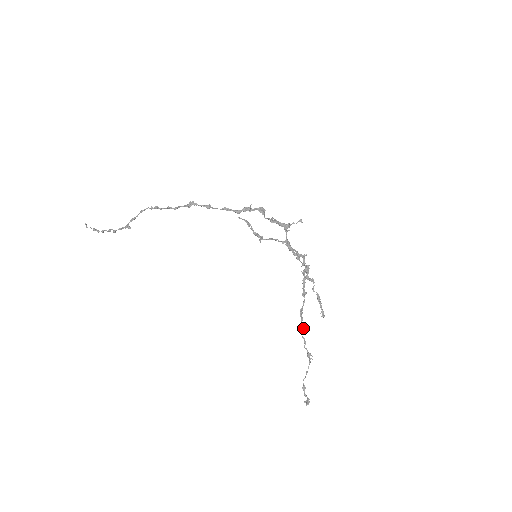
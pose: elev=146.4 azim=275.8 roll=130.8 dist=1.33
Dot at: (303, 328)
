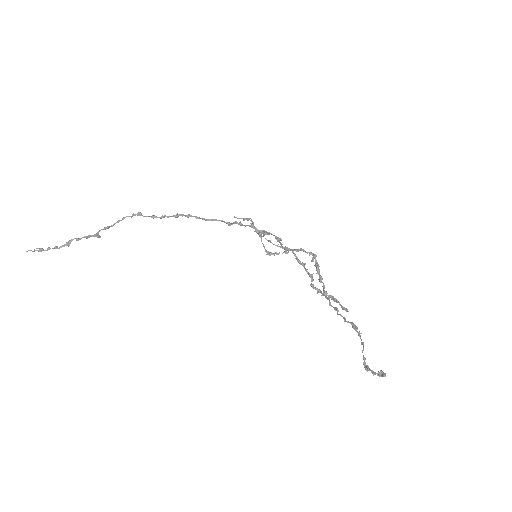
Dot at: (334, 307)
